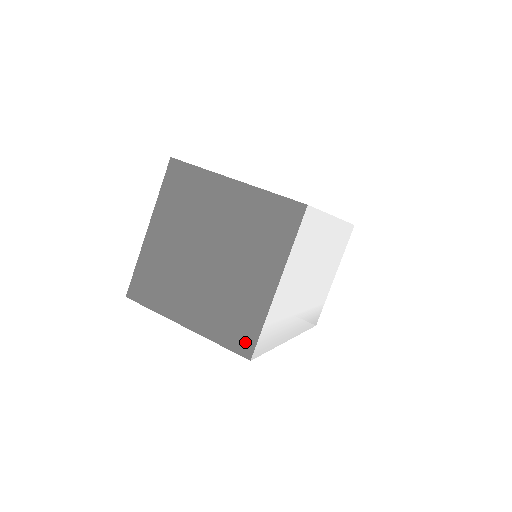
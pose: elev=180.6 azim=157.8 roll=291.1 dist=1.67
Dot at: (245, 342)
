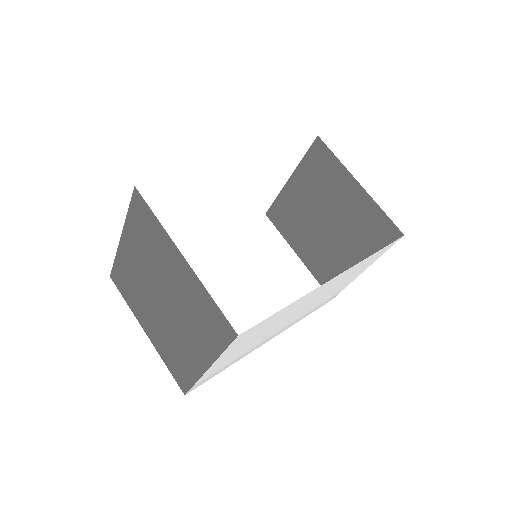
Dot at: (182, 382)
